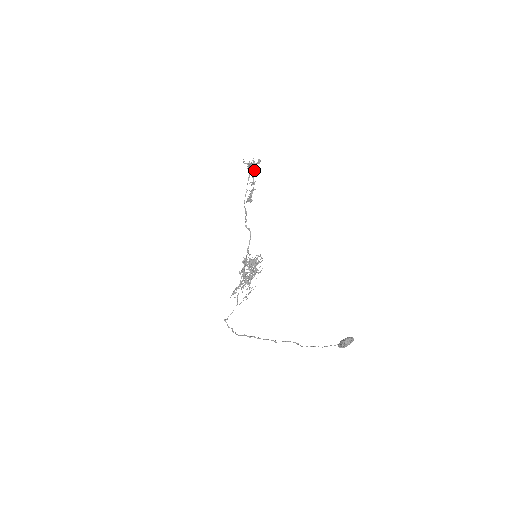
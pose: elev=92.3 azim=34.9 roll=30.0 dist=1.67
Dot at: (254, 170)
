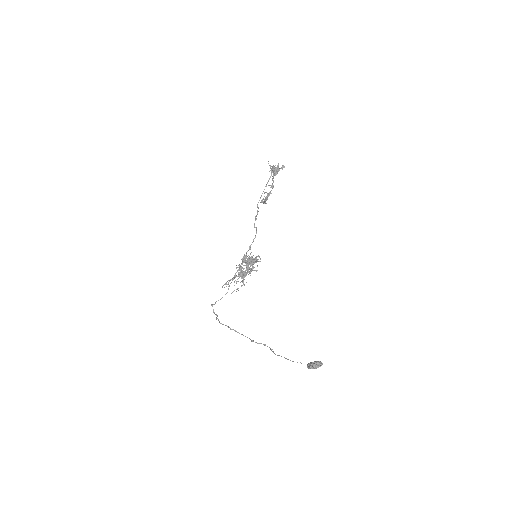
Dot at: (276, 174)
